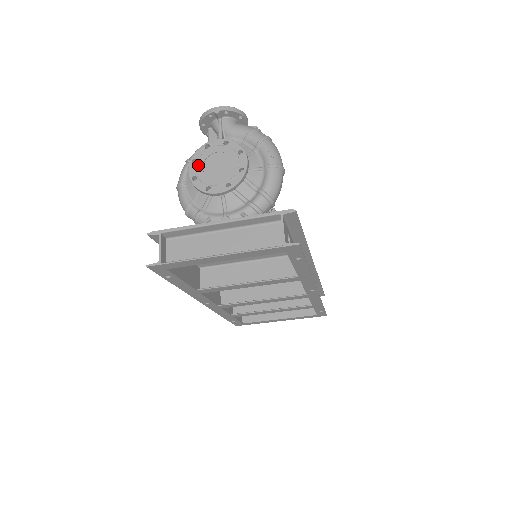
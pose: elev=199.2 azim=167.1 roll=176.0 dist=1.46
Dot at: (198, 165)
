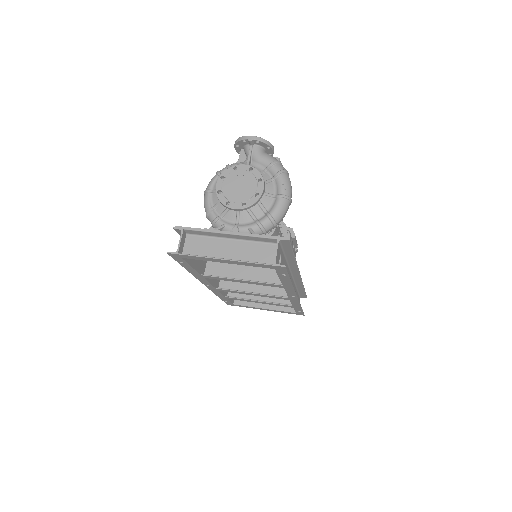
Dot at: (225, 182)
